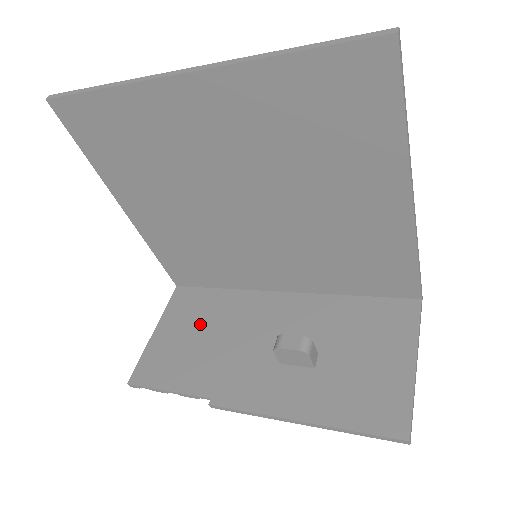
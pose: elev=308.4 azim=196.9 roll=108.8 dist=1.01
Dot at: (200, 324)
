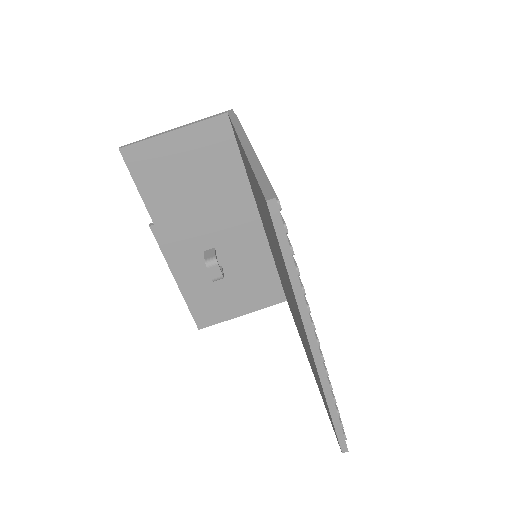
Dot at: (202, 171)
